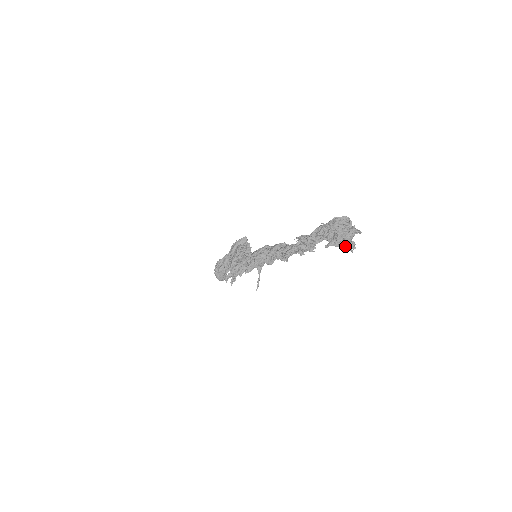
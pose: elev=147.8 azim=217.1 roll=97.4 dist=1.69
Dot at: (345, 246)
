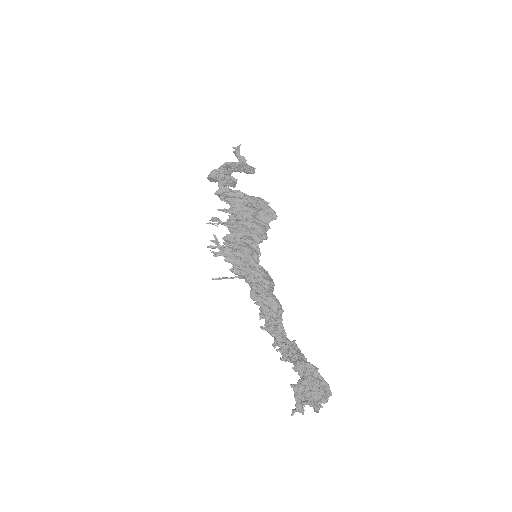
Dot at: (297, 404)
